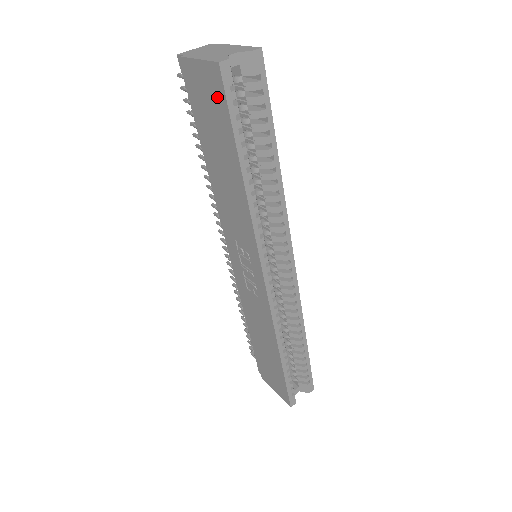
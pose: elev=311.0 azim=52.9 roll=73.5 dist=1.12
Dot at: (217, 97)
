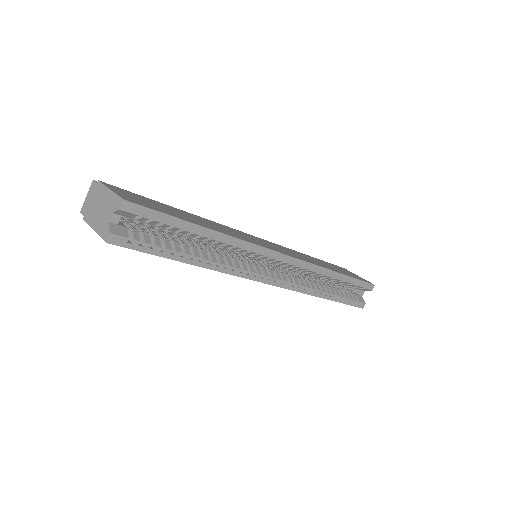
Dot at: occluded
